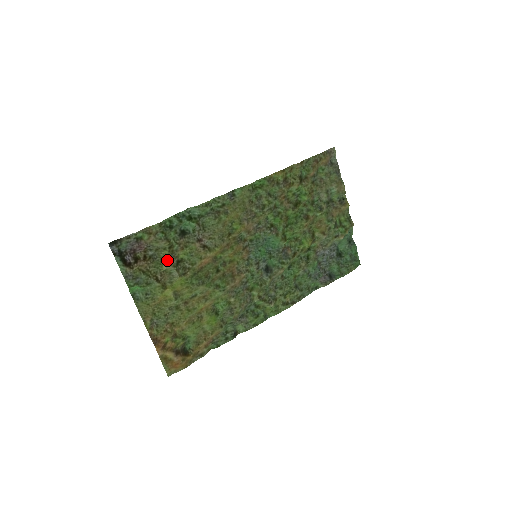
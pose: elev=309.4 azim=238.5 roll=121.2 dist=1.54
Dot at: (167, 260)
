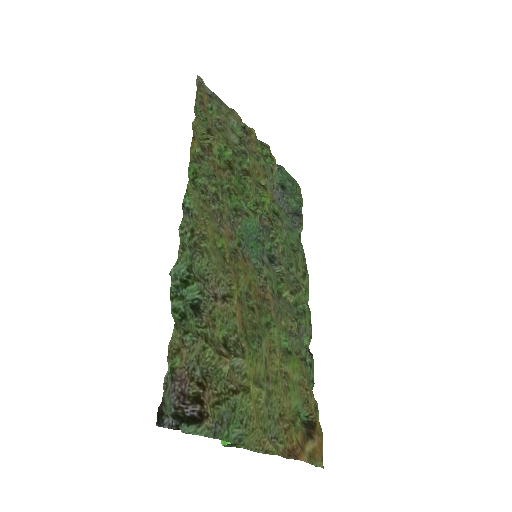
Dot at: (221, 357)
